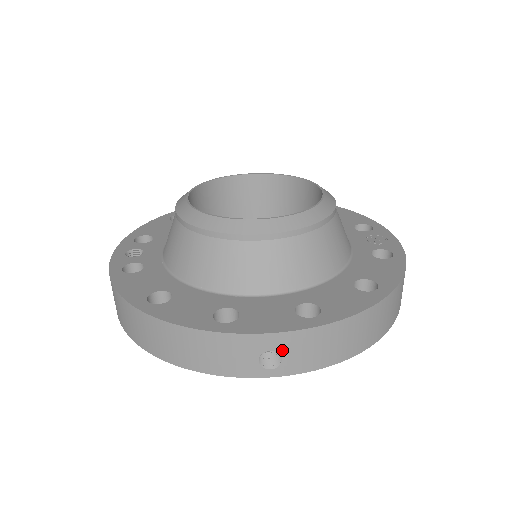
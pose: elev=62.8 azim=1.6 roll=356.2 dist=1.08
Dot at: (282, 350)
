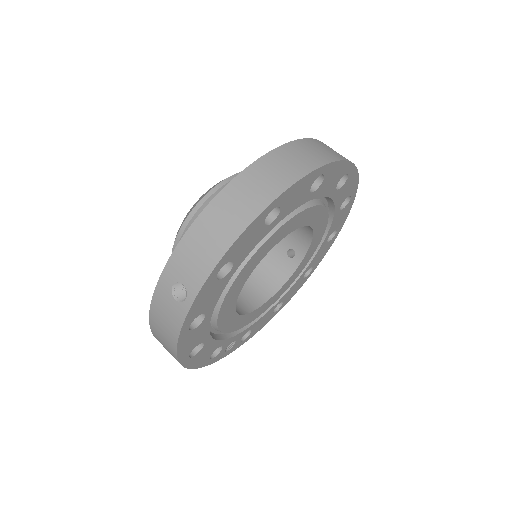
Dot at: (177, 279)
